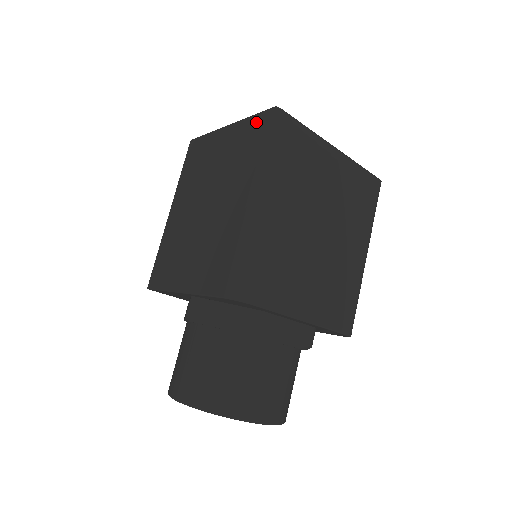
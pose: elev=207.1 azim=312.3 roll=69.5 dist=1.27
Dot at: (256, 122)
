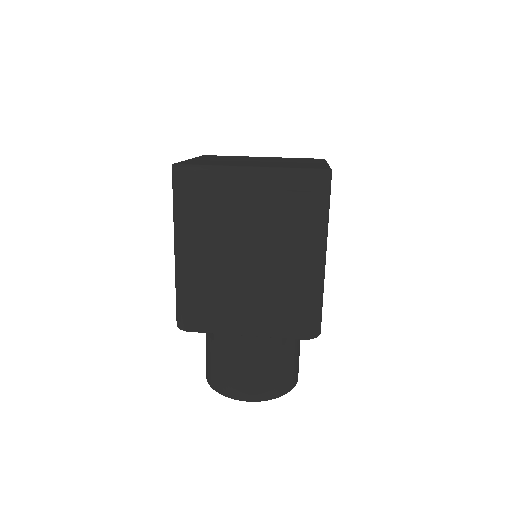
Dot at: occluded
